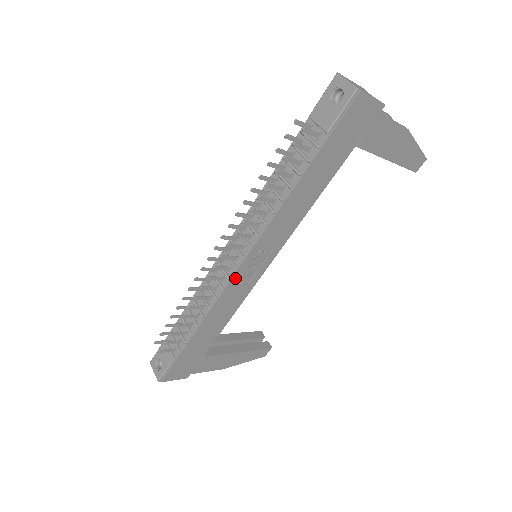
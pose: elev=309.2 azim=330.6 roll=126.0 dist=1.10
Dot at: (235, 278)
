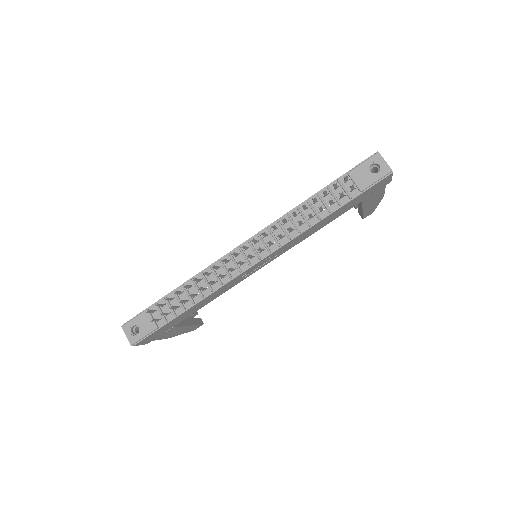
Dot at: (244, 272)
